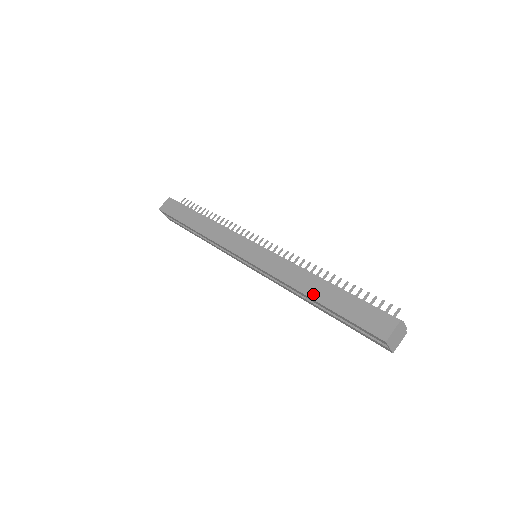
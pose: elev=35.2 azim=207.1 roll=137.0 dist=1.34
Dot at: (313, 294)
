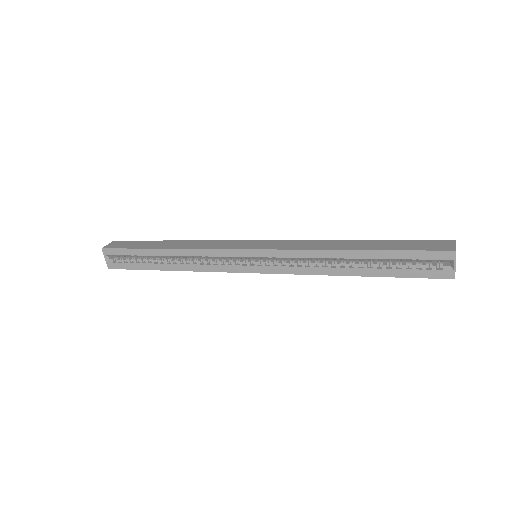
Dot at: (353, 247)
